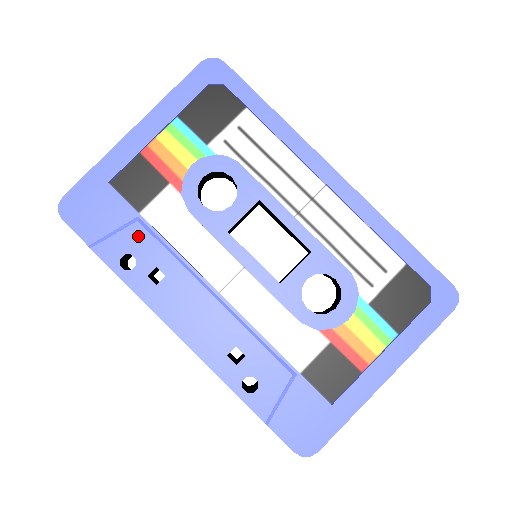
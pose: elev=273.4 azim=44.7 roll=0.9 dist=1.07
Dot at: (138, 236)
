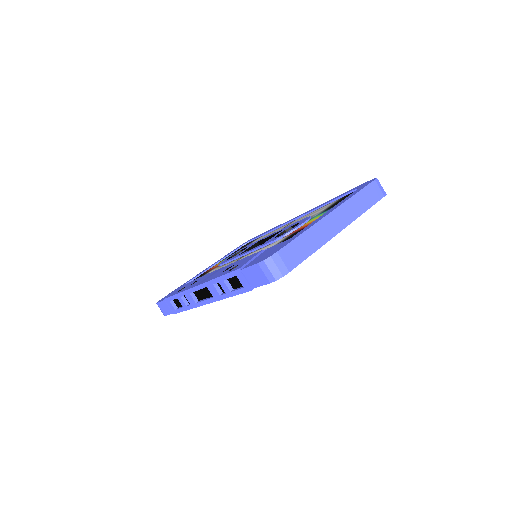
Dot at: occluded
